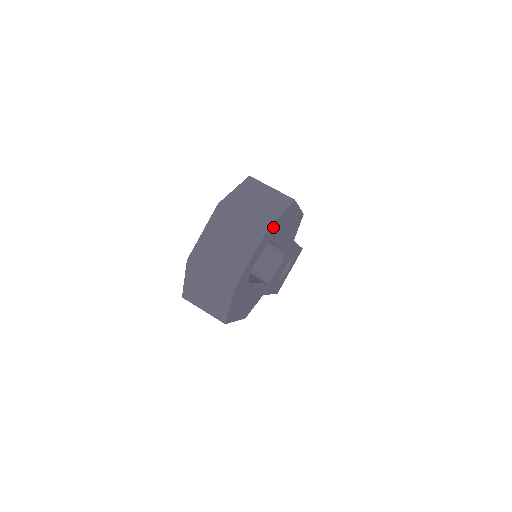
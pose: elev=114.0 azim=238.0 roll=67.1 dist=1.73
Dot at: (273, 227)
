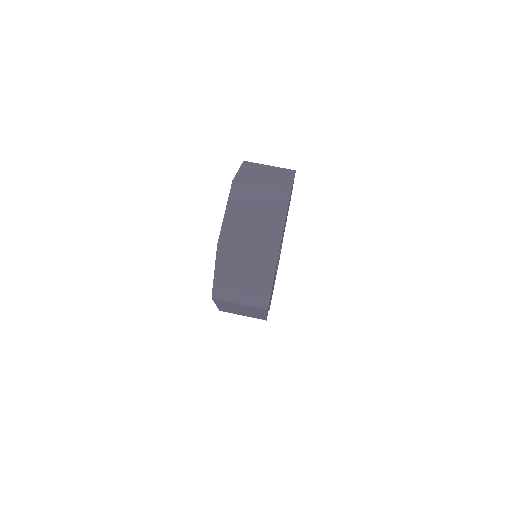
Dot at: occluded
